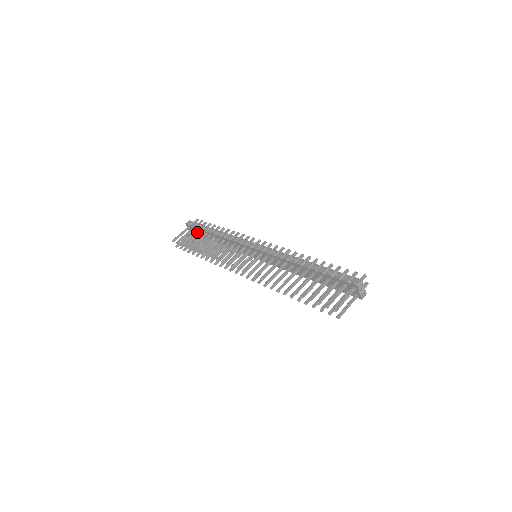
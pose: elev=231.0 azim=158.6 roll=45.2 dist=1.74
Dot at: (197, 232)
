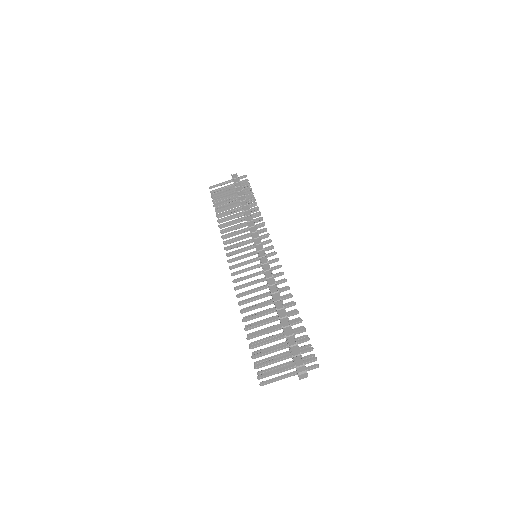
Dot at: occluded
